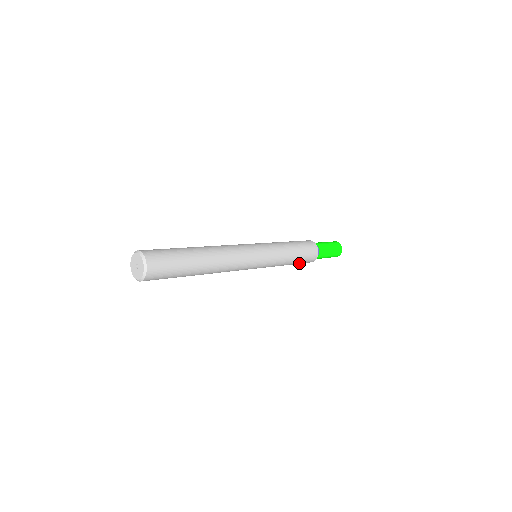
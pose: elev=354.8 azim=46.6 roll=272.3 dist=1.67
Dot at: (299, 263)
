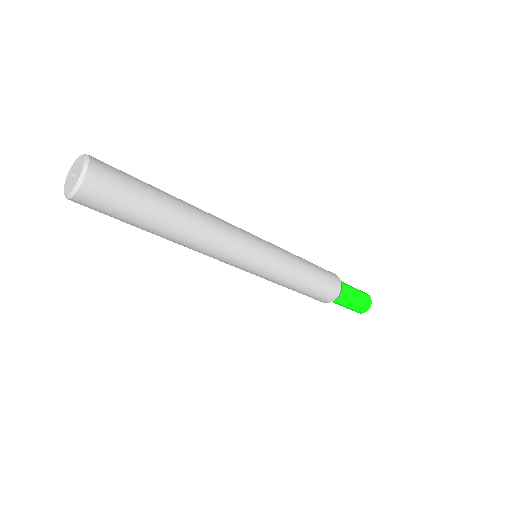
Dot at: occluded
